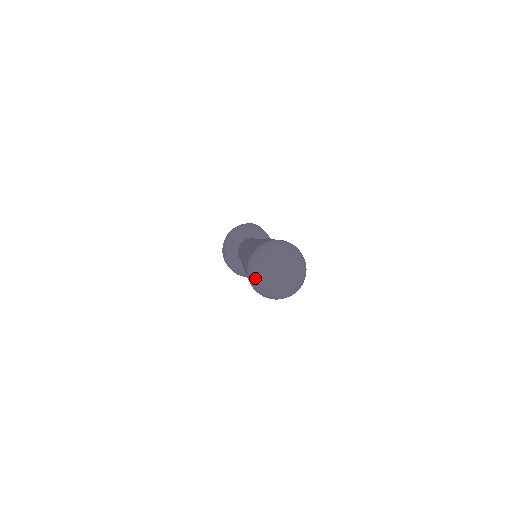
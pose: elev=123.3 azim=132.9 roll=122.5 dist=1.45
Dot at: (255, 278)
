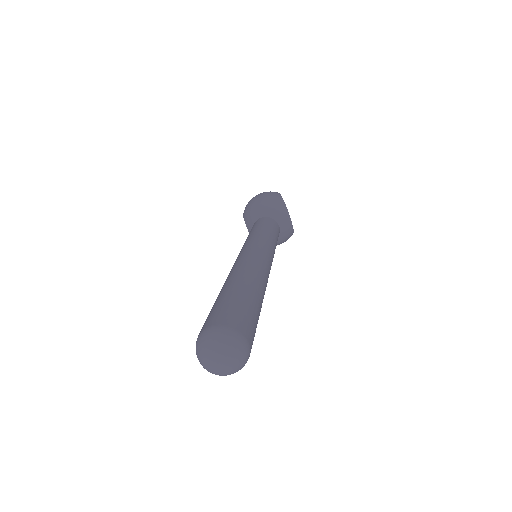
Dot at: (197, 355)
